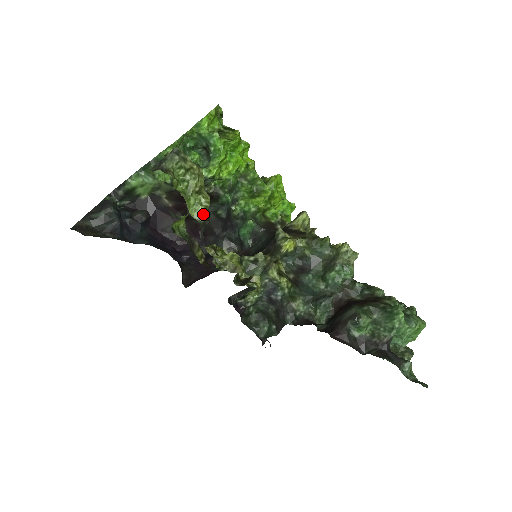
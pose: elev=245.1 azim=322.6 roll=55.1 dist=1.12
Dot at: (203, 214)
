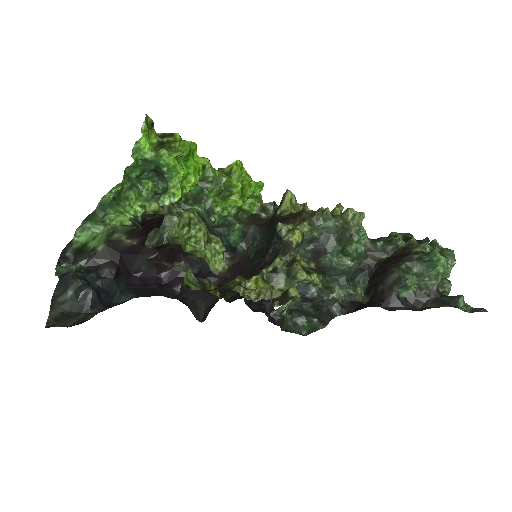
Dot at: (223, 261)
